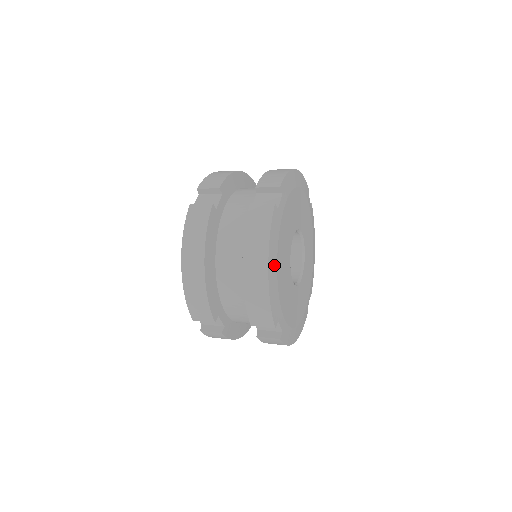
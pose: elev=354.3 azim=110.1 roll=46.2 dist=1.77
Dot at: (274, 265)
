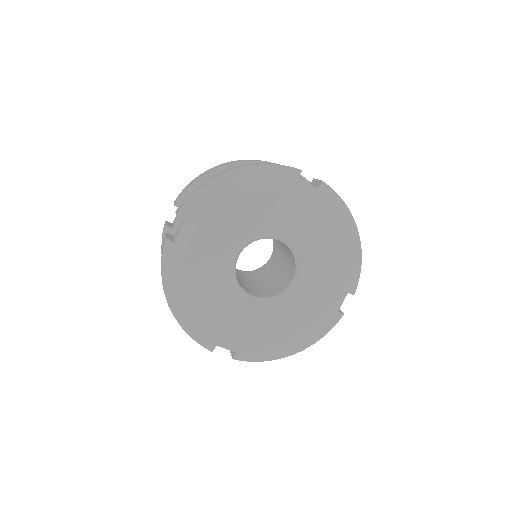
Dot at: (181, 299)
